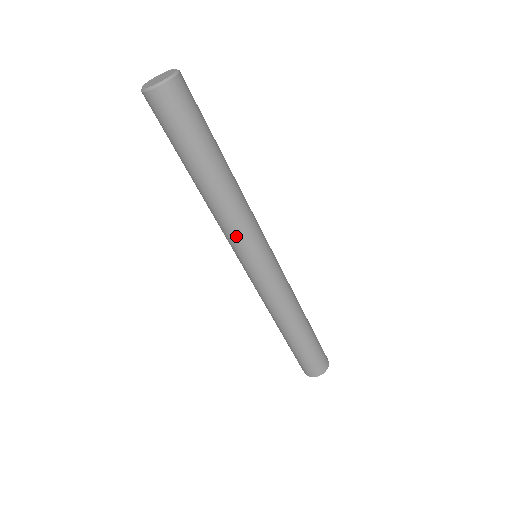
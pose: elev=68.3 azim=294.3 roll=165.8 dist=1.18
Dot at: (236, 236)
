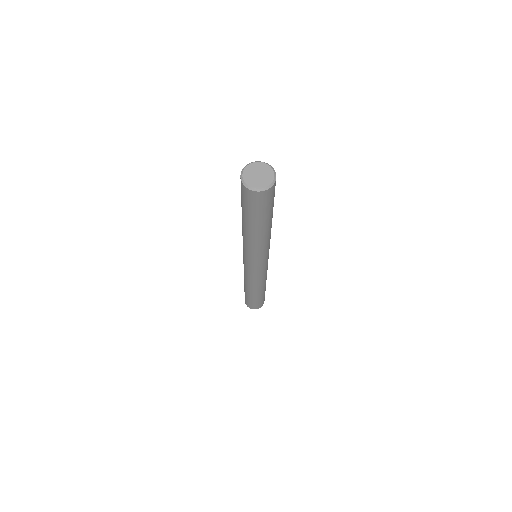
Dot at: (253, 255)
